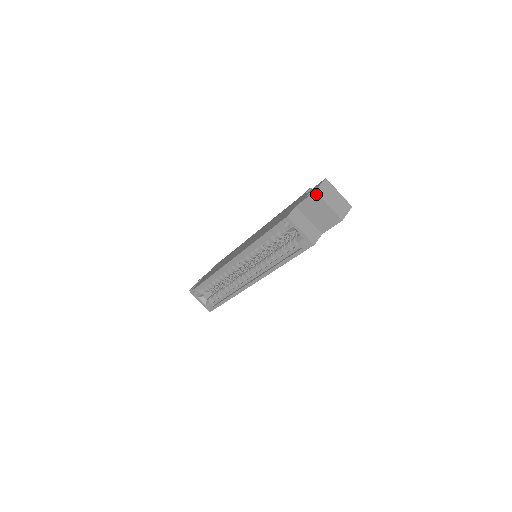
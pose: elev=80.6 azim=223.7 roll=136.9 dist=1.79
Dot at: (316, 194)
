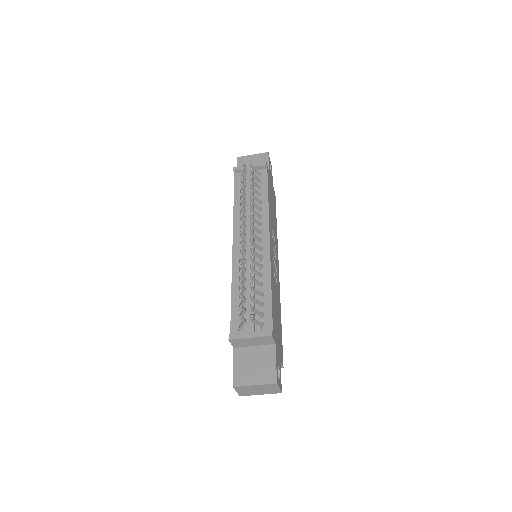
Dot at: (243, 394)
